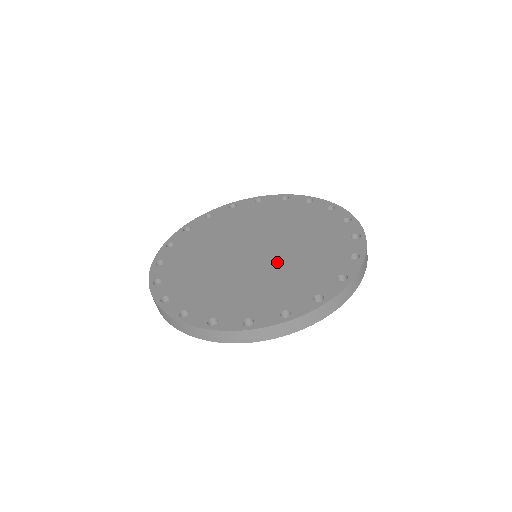
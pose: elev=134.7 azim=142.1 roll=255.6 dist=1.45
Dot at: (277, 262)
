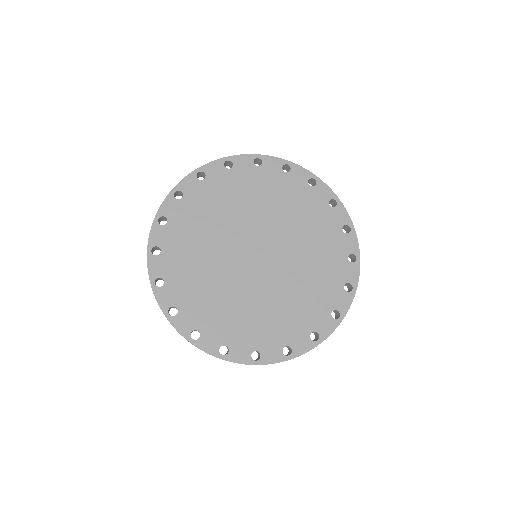
Dot at: (261, 288)
